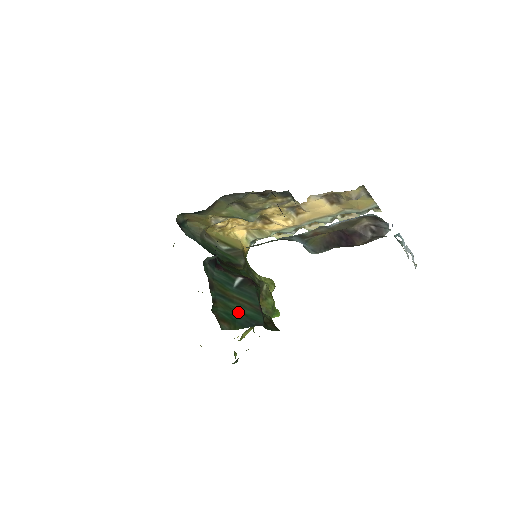
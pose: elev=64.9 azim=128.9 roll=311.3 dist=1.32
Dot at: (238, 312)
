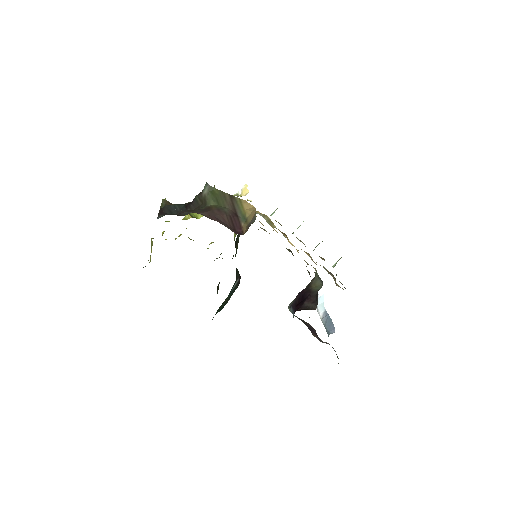
Dot at: (219, 310)
